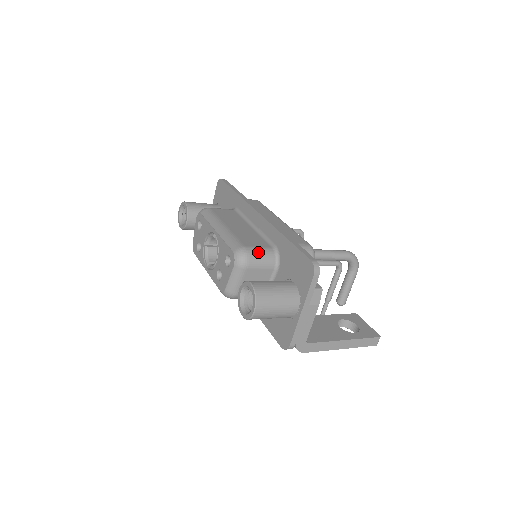
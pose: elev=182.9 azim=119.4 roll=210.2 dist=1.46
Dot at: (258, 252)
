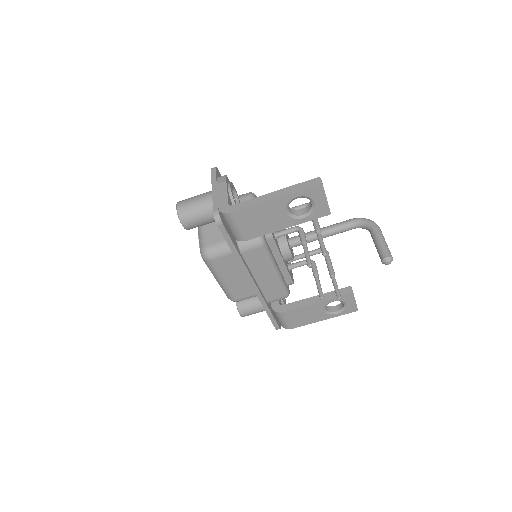
Dot at: occluded
